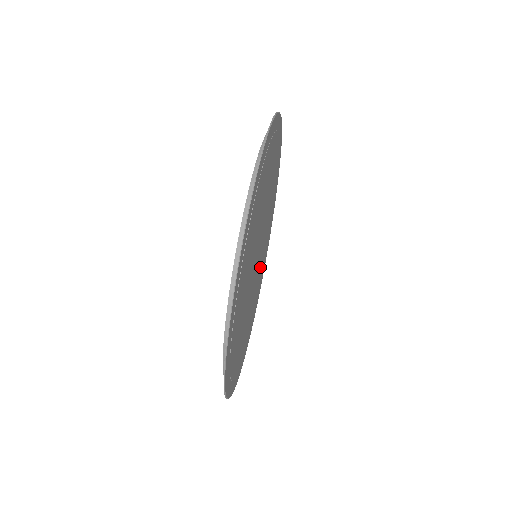
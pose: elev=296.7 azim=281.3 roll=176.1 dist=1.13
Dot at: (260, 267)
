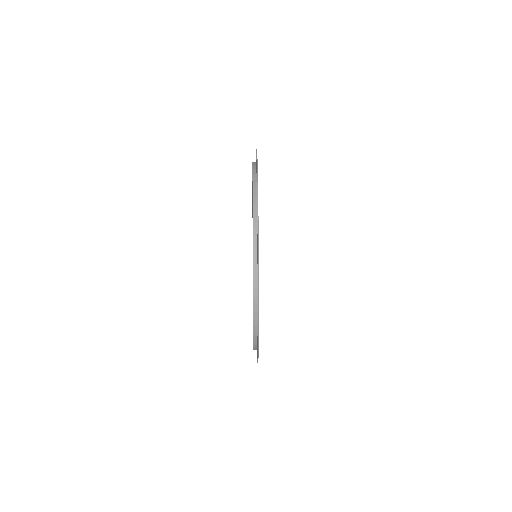
Dot at: occluded
